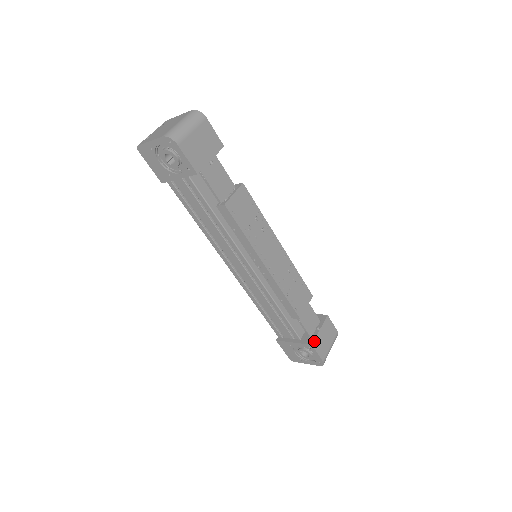
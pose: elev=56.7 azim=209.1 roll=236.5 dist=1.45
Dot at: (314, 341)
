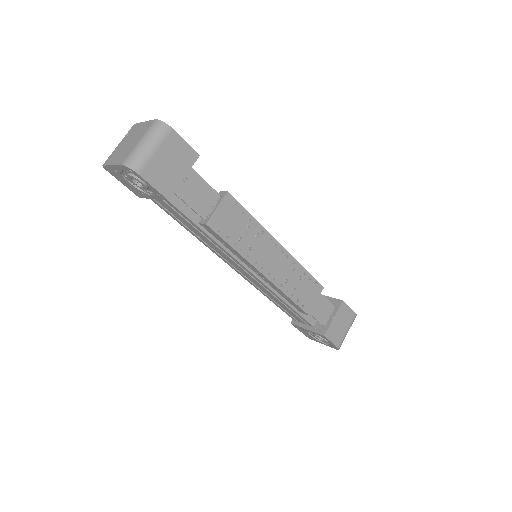
Dot at: (327, 331)
